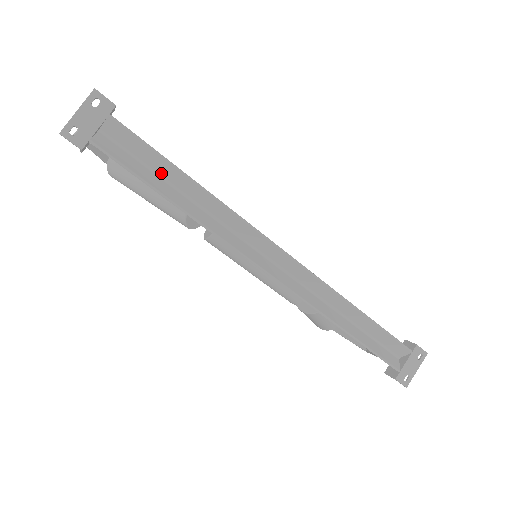
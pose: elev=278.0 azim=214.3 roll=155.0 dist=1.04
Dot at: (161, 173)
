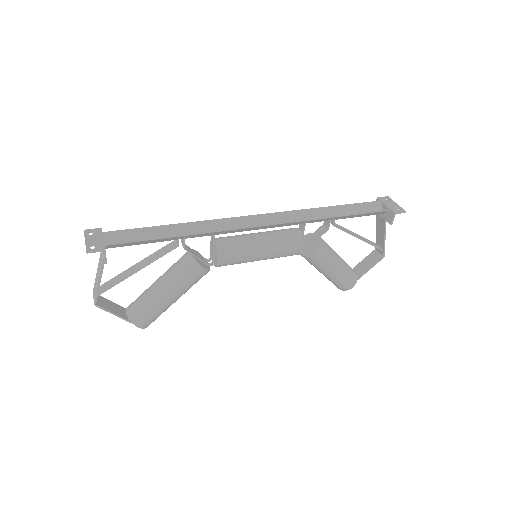
Dot at: occluded
